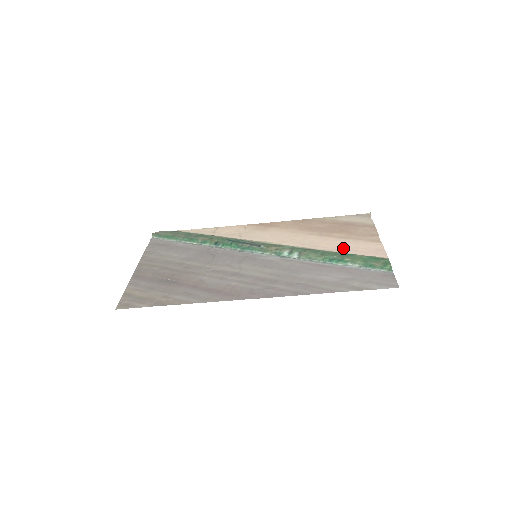
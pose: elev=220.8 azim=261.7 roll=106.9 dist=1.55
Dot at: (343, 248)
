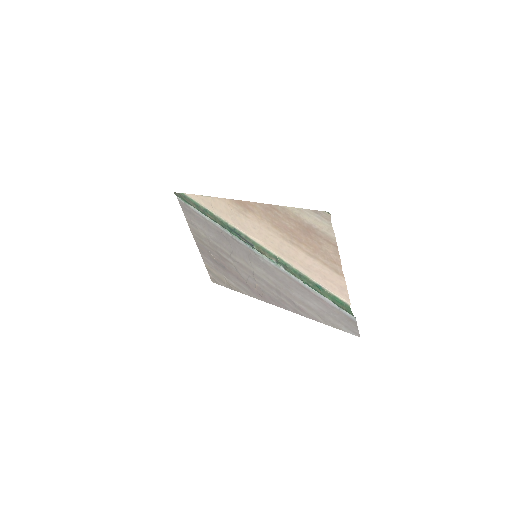
Dot at: (314, 274)
